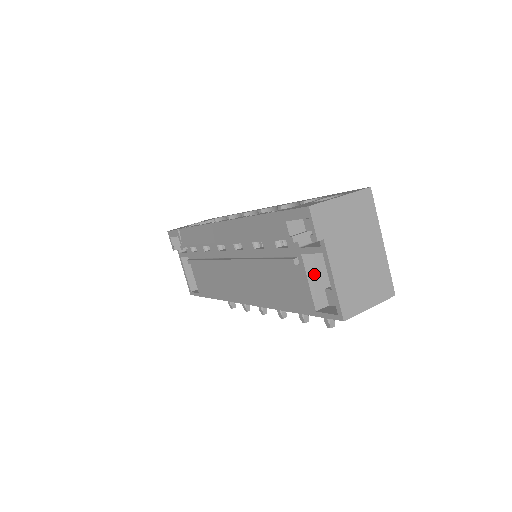
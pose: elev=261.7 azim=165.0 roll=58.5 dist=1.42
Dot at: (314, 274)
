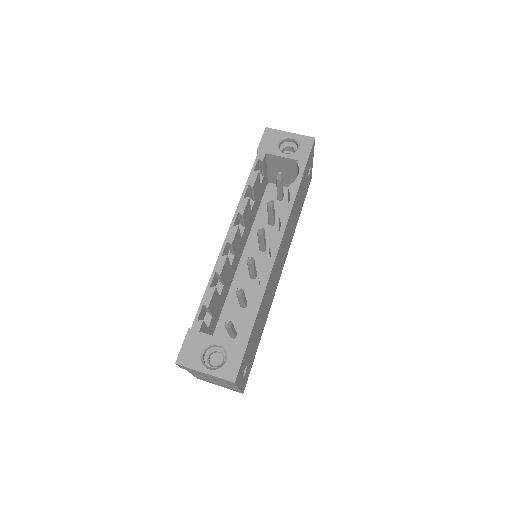
Dot at: occluded
